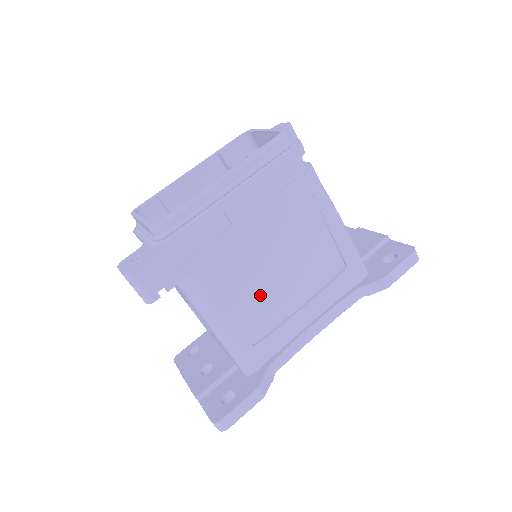
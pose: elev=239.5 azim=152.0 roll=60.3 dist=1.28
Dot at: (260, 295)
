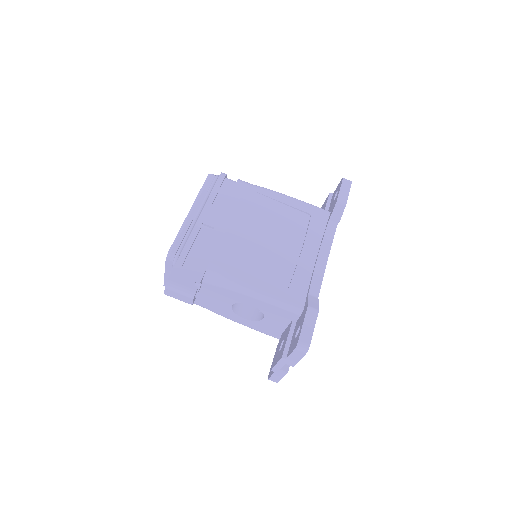
Dot at: (265, 258)
